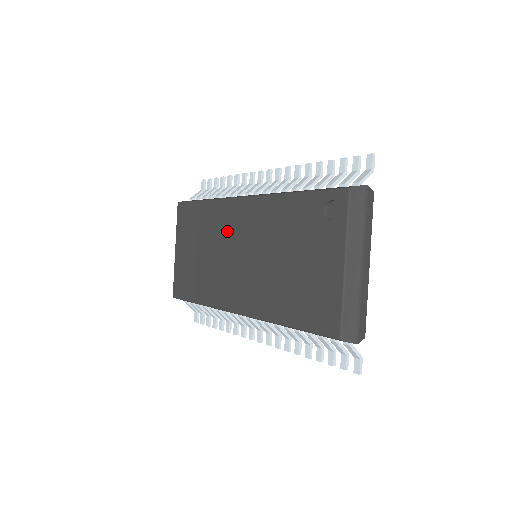
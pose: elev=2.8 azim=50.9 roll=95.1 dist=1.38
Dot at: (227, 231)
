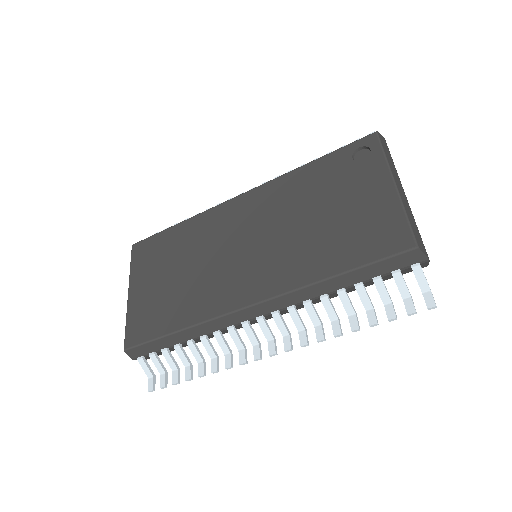
Dot at: (219, 233)
